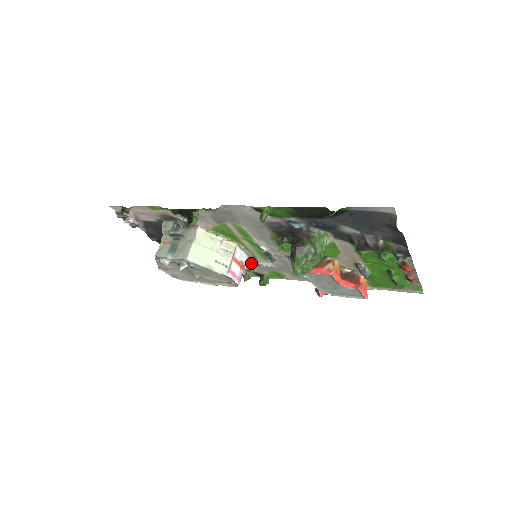
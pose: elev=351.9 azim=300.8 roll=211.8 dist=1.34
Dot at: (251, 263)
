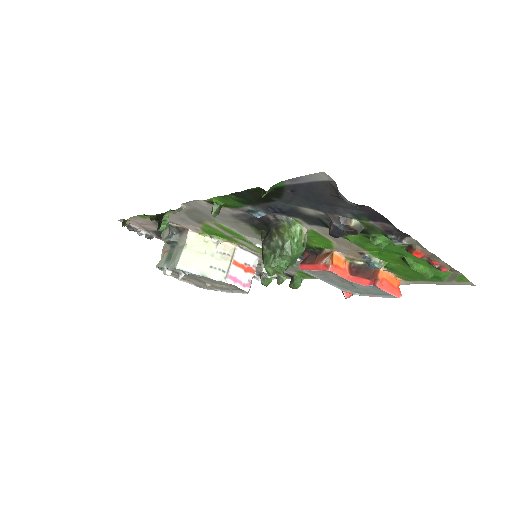
Dot at: occluded
